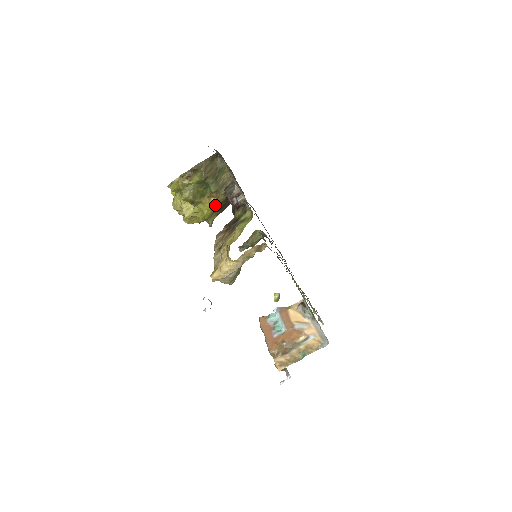
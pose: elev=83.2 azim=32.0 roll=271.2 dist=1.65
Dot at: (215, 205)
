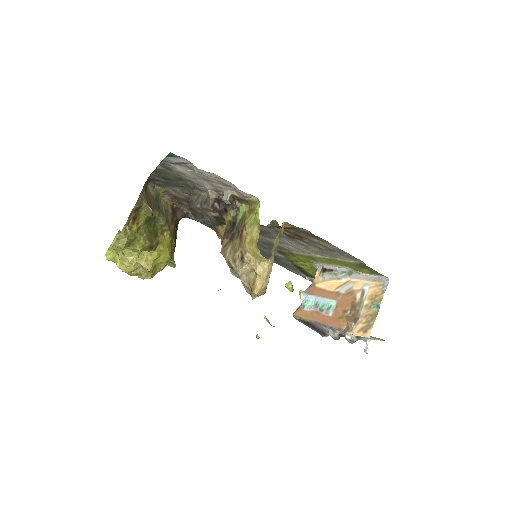
Dot at: (171, 239)
